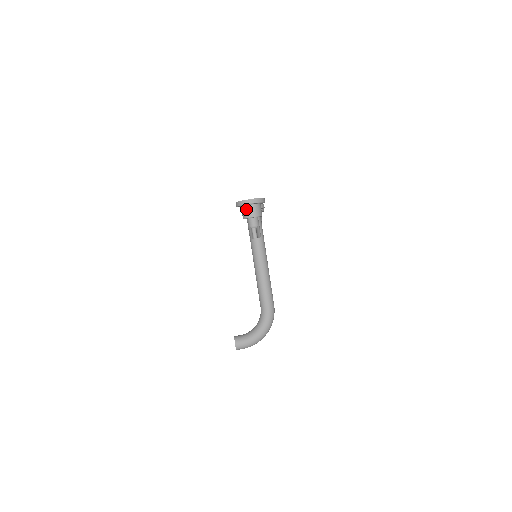
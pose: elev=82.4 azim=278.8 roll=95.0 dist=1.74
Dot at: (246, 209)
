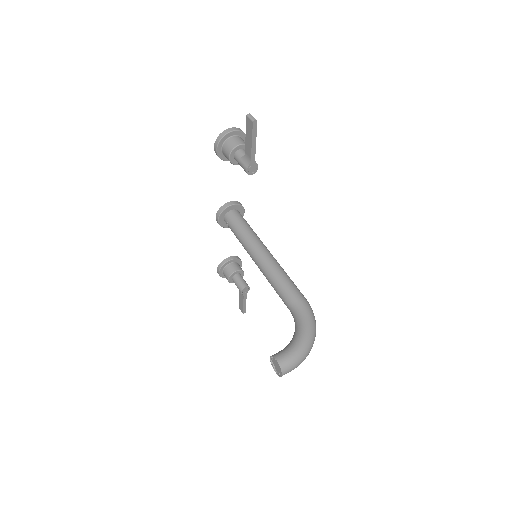
Dot at: (229, 141)
